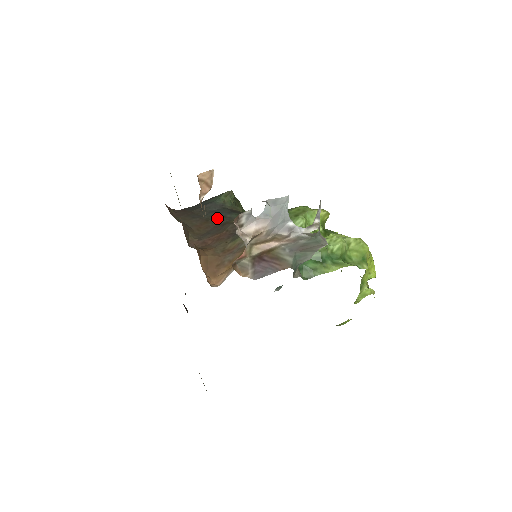
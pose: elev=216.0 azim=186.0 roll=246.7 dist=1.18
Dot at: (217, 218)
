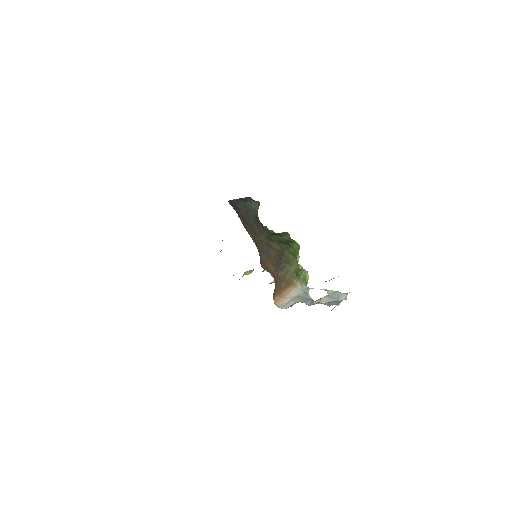
Dot at: (260, 233)
